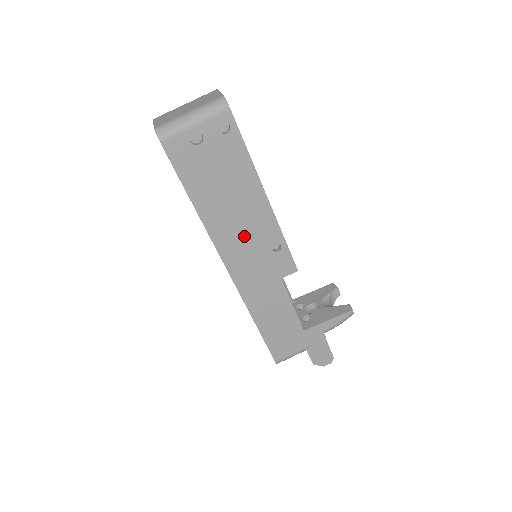
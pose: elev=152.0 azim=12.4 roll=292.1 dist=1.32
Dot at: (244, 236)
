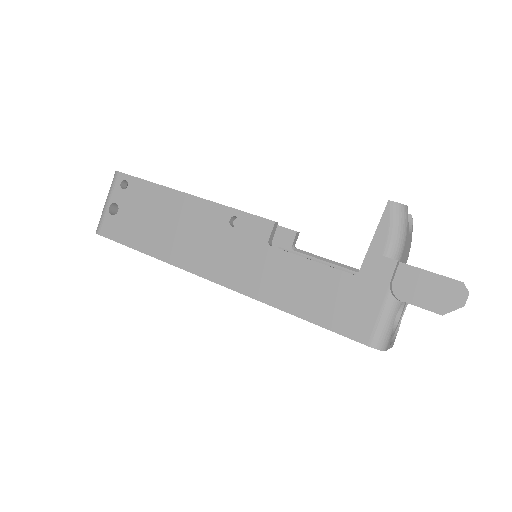
Dot at: (199, 240)
